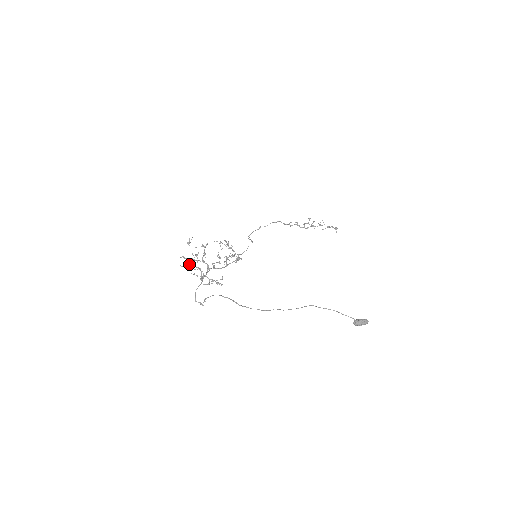
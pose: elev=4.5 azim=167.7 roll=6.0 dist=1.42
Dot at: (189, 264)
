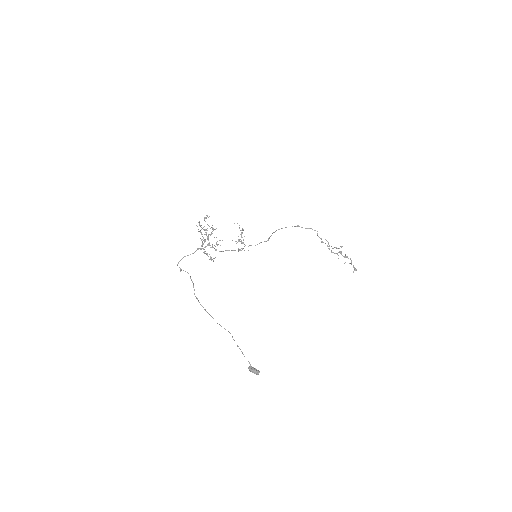
Dot at: (200, 231)
